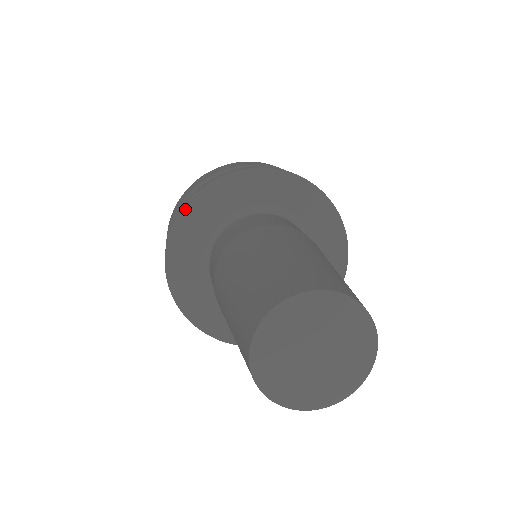
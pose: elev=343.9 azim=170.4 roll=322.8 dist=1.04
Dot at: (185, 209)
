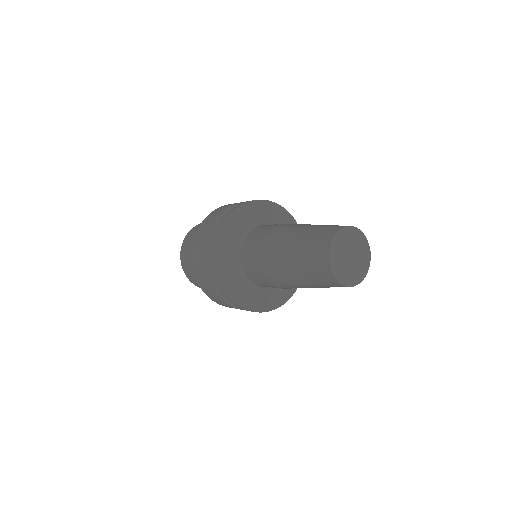
Dot at: (222, 229)
